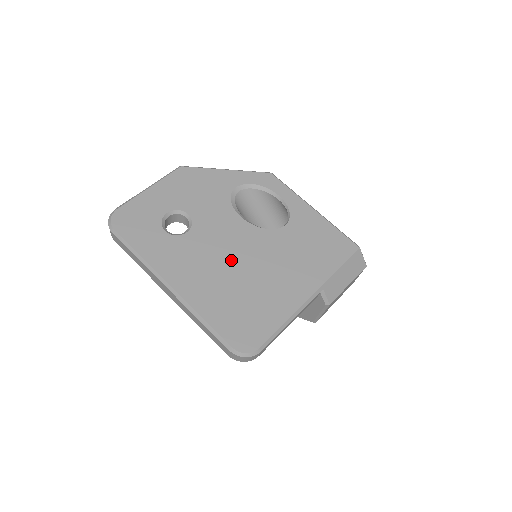
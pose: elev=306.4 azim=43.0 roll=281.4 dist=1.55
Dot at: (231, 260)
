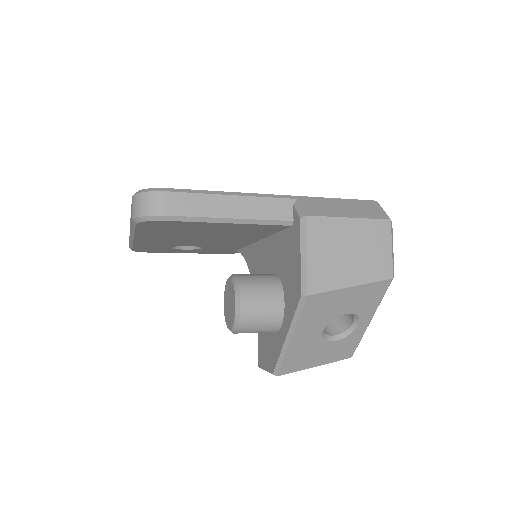
Dot at: occluded
